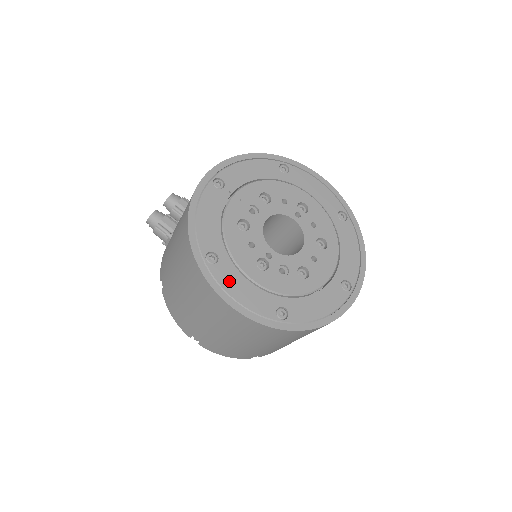
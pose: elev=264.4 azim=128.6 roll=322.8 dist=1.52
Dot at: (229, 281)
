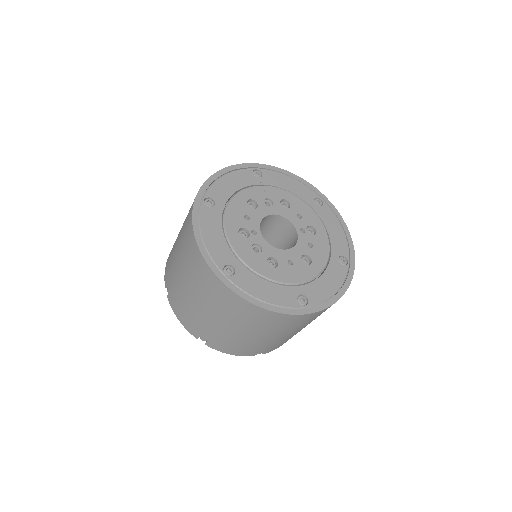
Dot at: (208, 222)
